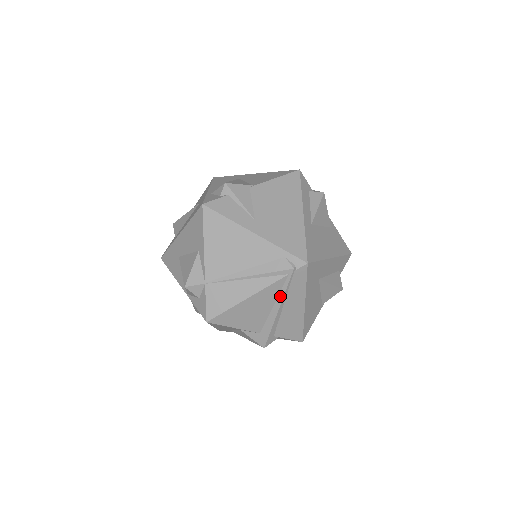
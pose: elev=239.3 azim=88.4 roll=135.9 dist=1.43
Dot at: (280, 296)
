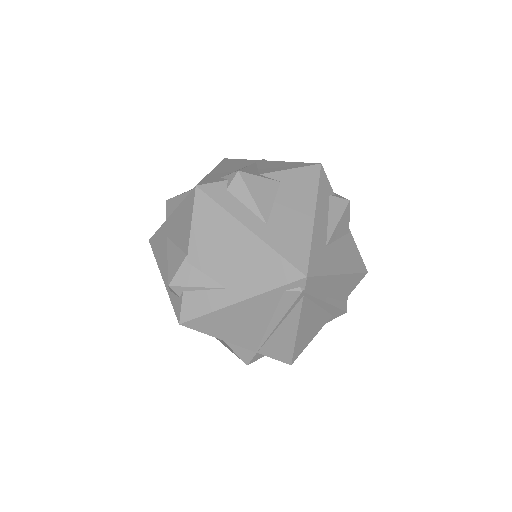
Dot at: (316, 302)
